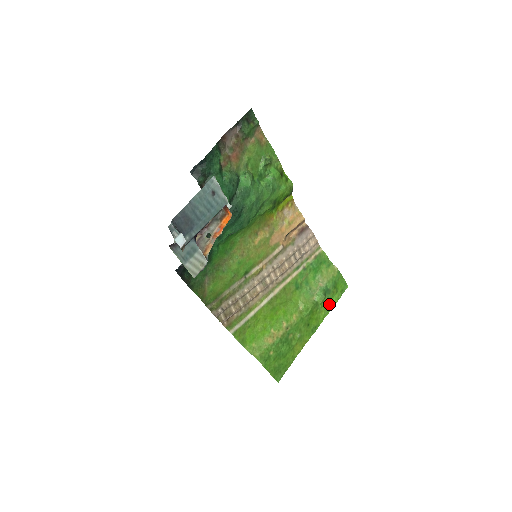
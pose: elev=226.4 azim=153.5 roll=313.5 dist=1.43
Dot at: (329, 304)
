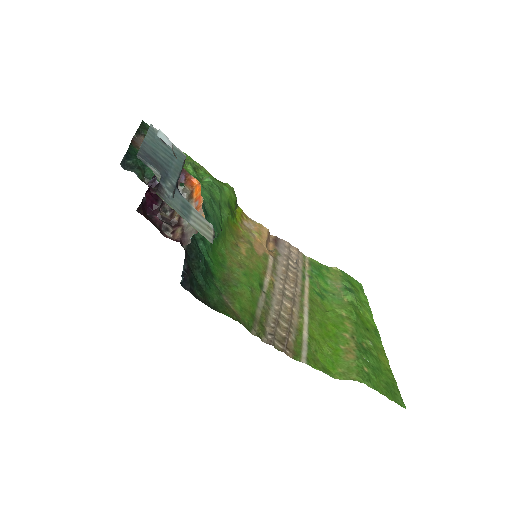
Dot at: (363, 304)
